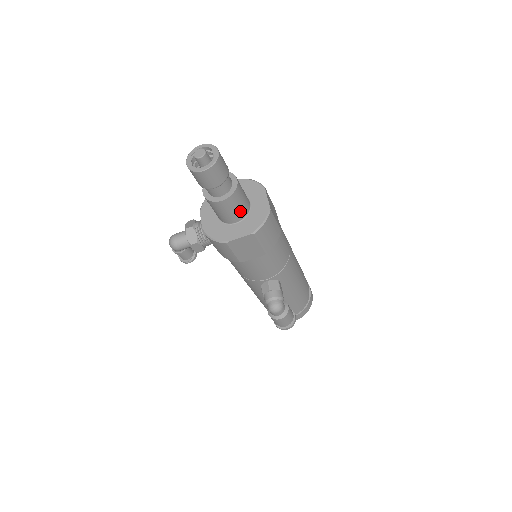
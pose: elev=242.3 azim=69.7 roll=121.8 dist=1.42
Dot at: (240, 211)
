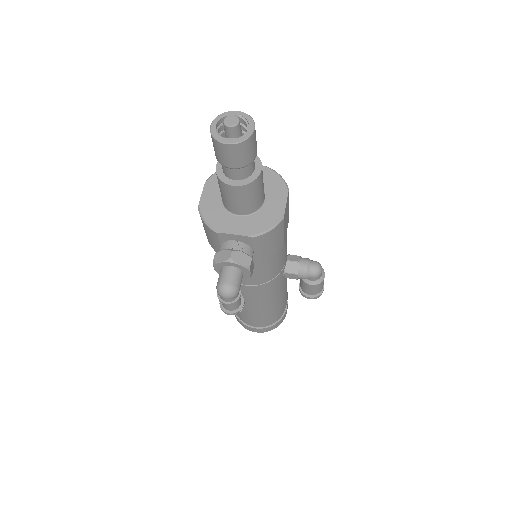
Dot at: occluded
